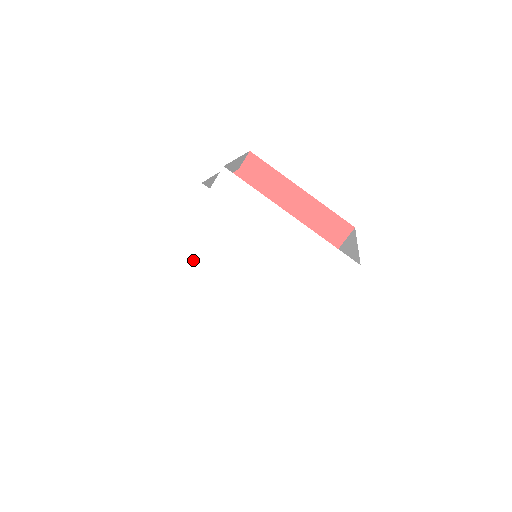
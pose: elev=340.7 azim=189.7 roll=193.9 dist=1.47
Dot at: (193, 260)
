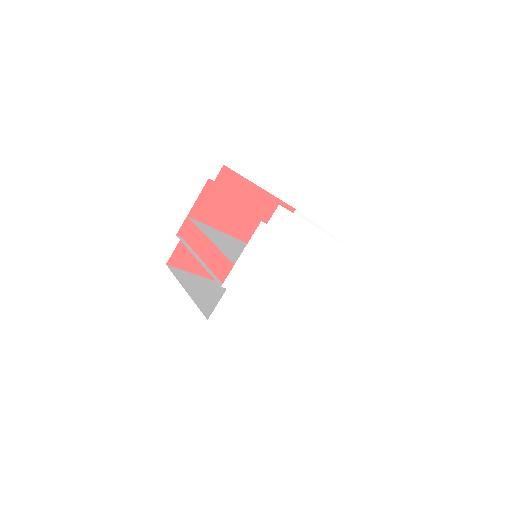
Dot at: (248, 281)
